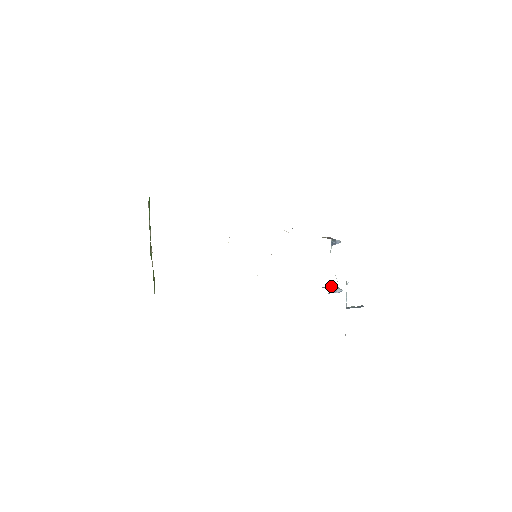
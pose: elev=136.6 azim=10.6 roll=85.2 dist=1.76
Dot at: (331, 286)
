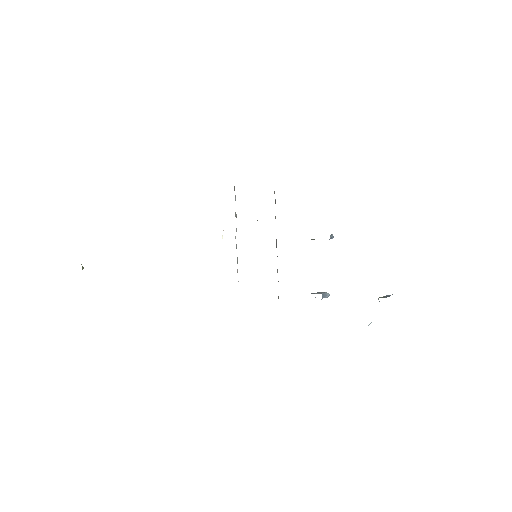
Dot at: occluded
